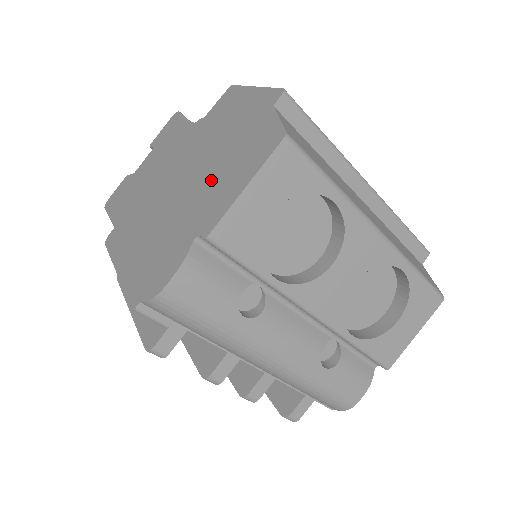
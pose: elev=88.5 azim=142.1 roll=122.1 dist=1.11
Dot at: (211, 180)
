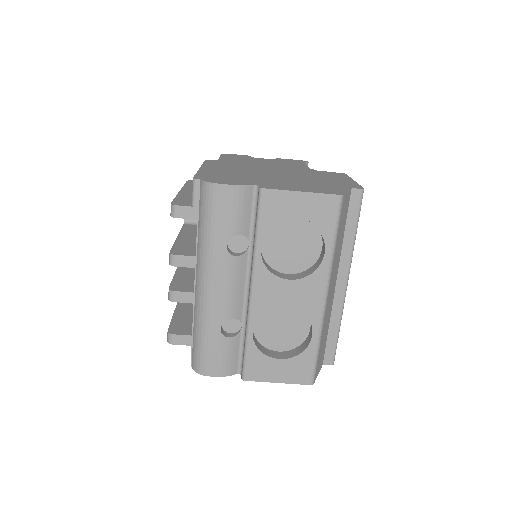
Dot at: (289, 181)
